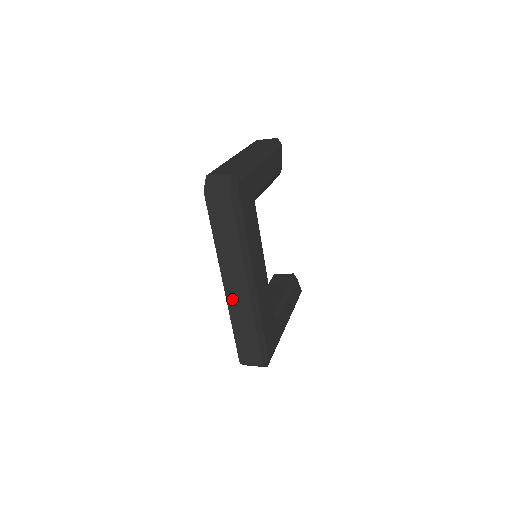
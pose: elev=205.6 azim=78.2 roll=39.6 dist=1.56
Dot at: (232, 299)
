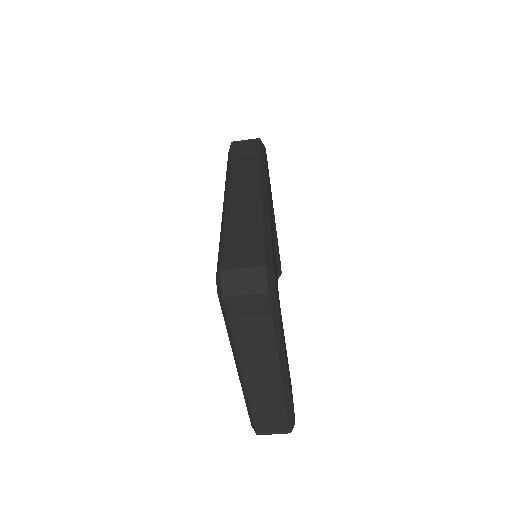
Dot at: (235, 201)
